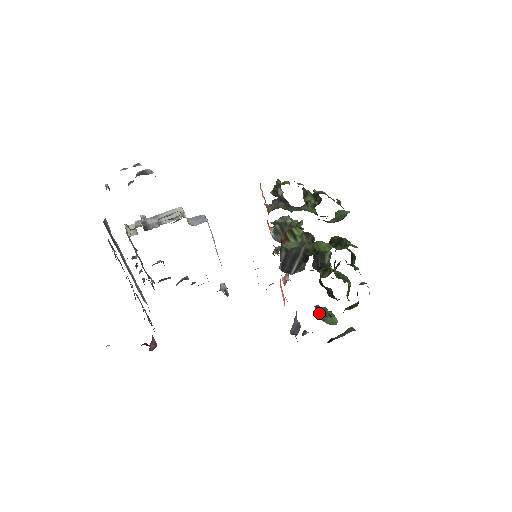
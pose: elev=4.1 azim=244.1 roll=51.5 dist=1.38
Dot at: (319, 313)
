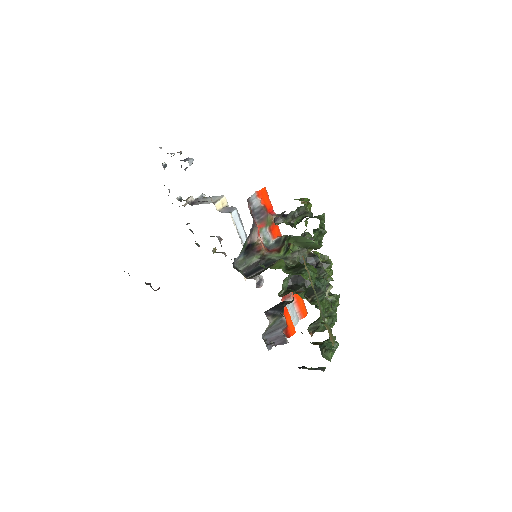
Dot at: (323, 342)
